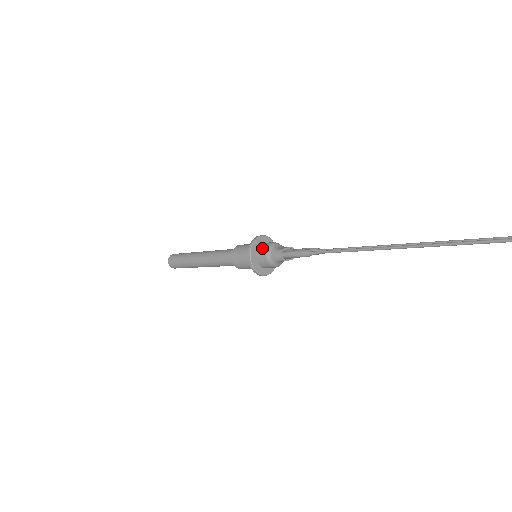
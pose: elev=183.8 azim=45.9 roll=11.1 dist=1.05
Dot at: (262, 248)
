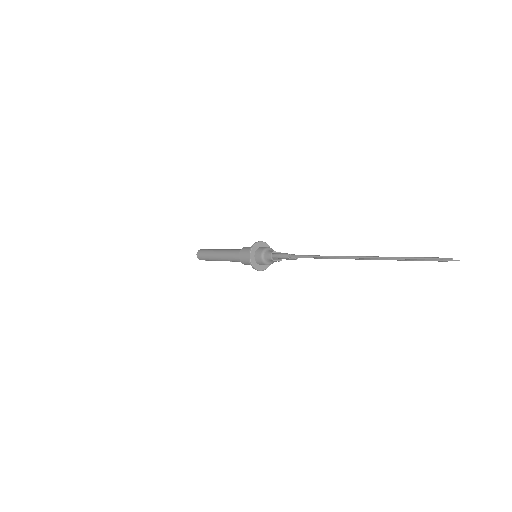
Dot at: (260, 249)
